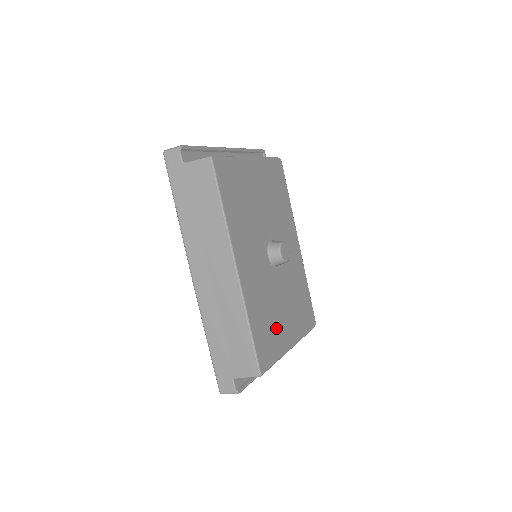
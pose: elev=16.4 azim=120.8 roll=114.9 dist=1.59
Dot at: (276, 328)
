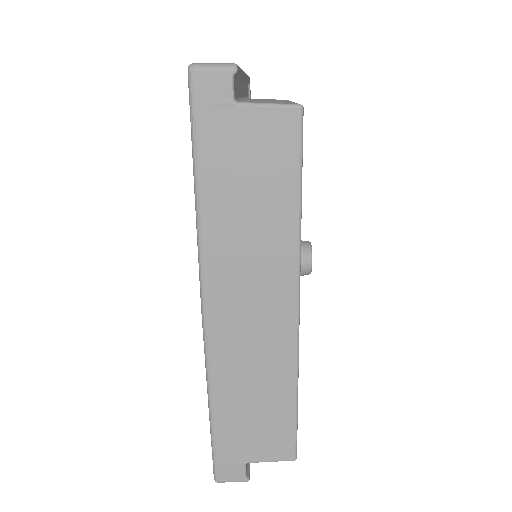
Dot at: occluded
